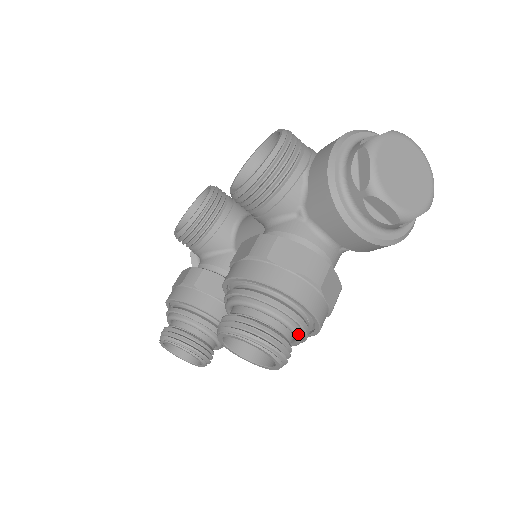
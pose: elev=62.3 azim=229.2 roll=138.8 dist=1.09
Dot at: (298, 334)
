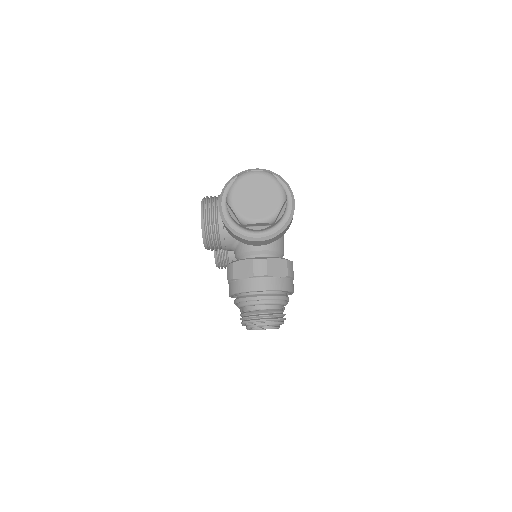
Dot at: (275, 303)
